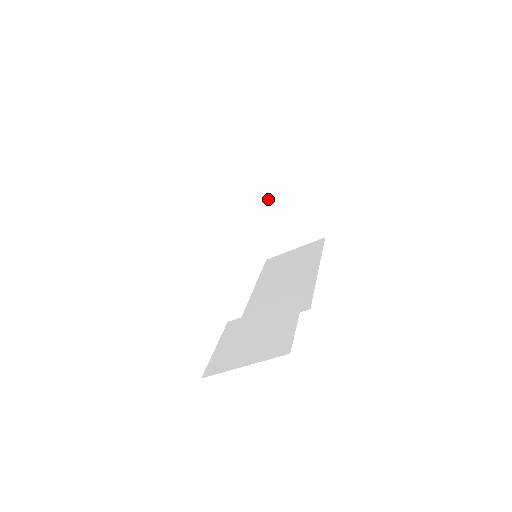
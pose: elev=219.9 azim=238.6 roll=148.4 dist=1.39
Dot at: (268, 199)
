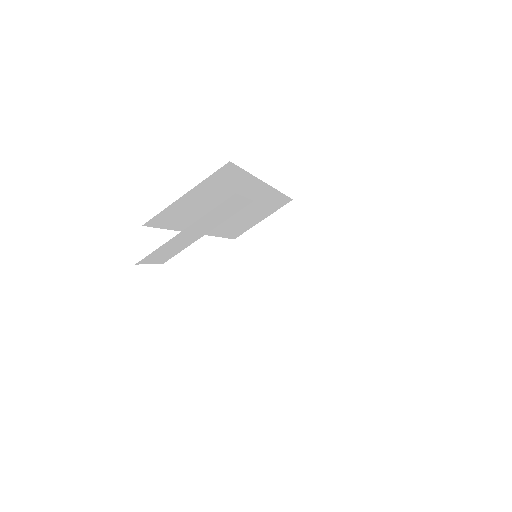
Dot at: (276, 242)
